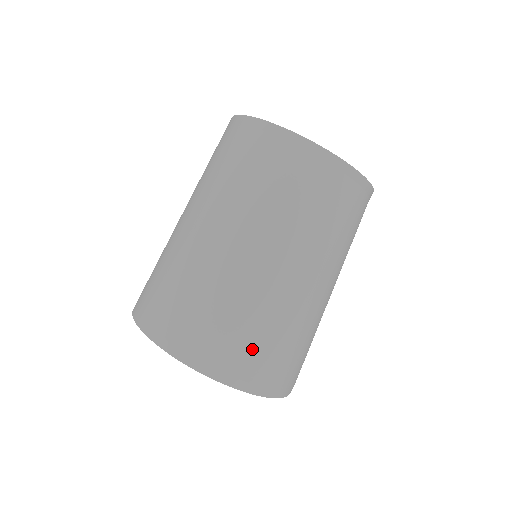
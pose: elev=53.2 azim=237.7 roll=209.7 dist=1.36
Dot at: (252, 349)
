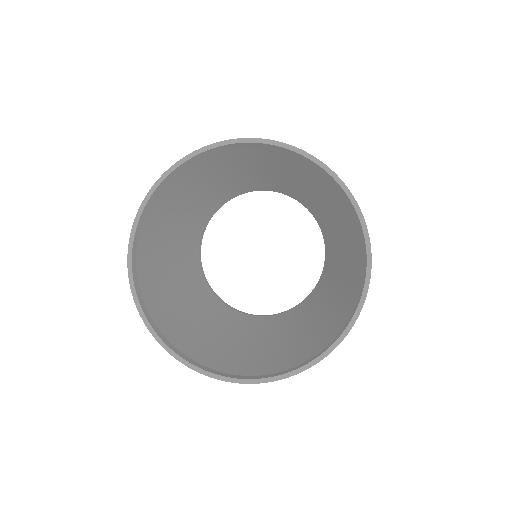
Dot at: occluded
